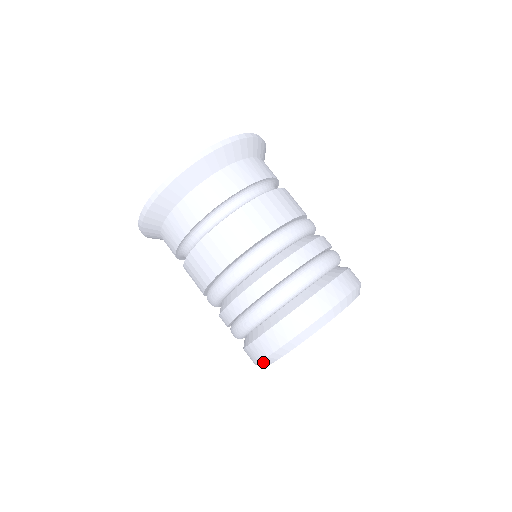
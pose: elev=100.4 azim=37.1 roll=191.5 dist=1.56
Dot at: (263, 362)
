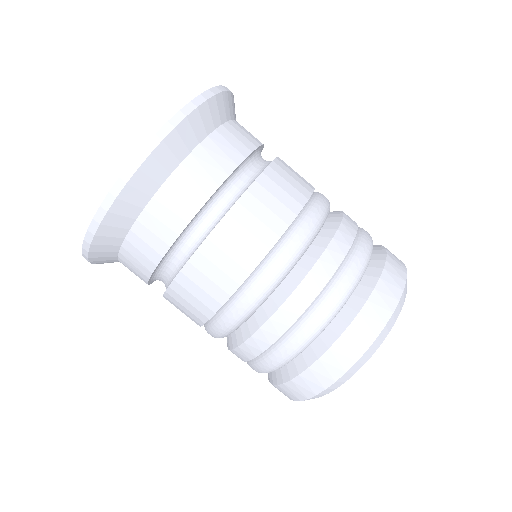
Dot at: occluded
